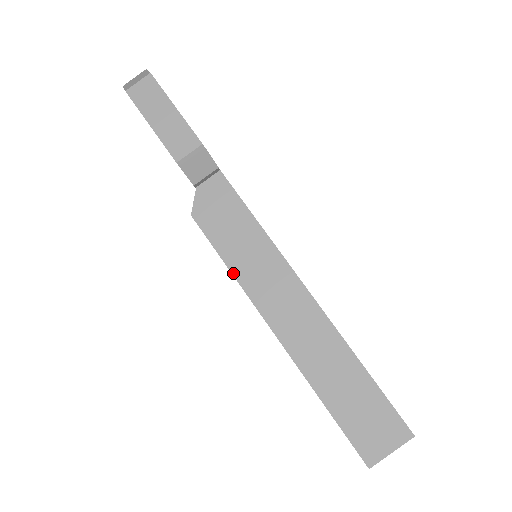
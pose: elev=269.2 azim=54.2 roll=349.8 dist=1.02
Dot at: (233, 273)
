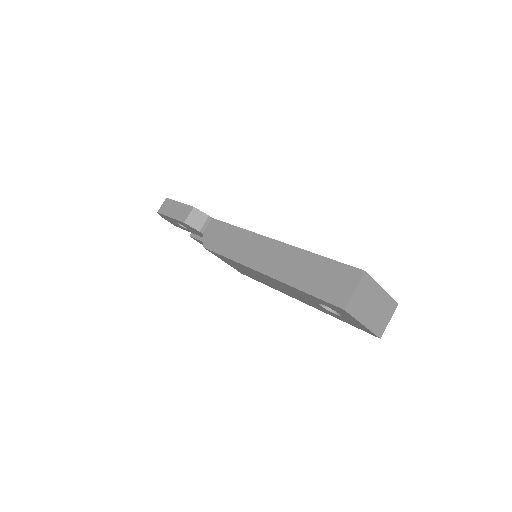
Dot at: (230, 258)
